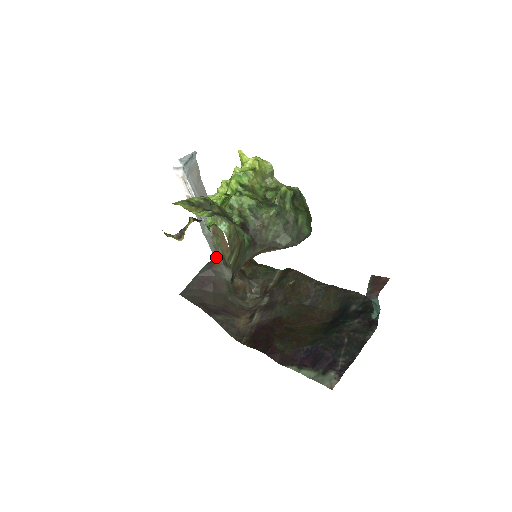
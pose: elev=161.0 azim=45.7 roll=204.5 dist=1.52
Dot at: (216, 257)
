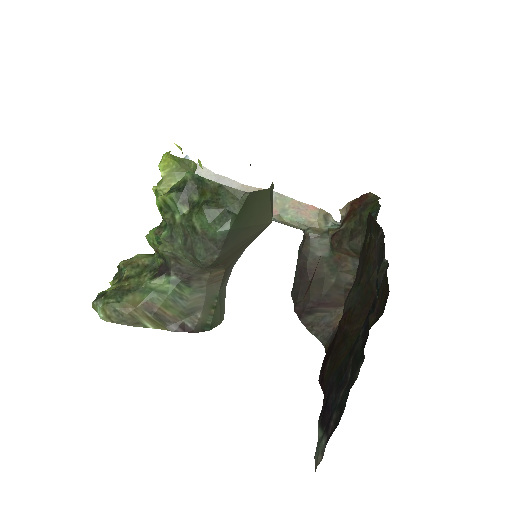
Dot at: (304, 232)
